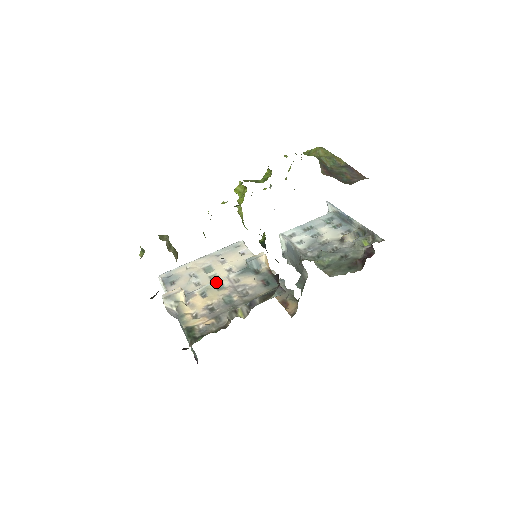
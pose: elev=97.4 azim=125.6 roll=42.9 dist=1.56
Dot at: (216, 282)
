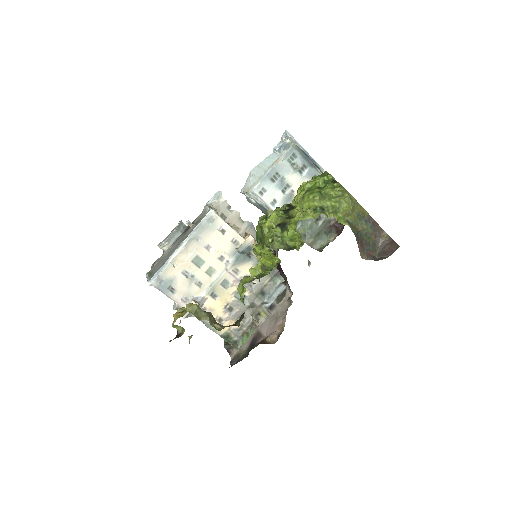
Dot at: (219, 280)
